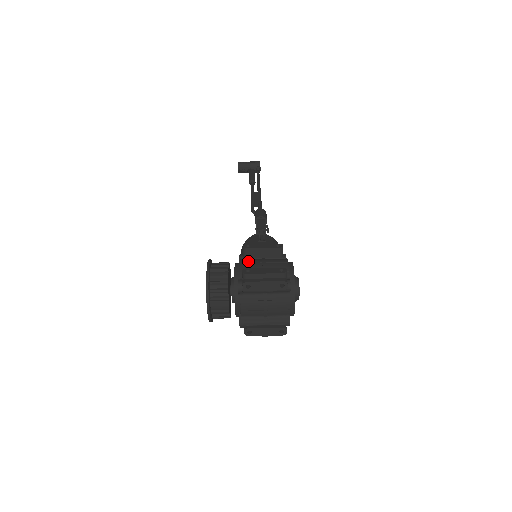
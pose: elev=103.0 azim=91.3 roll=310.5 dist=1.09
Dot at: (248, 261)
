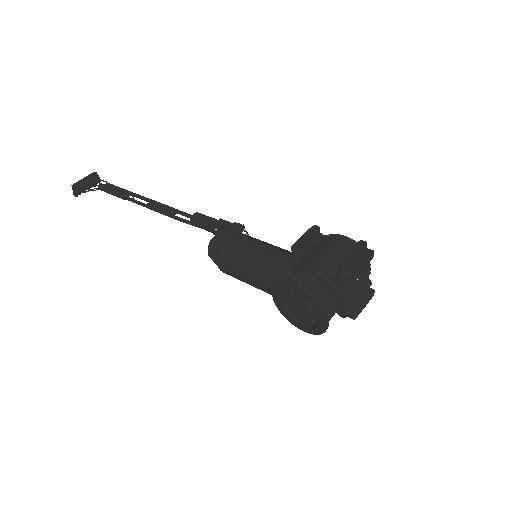
Dot at: (316, 258)
